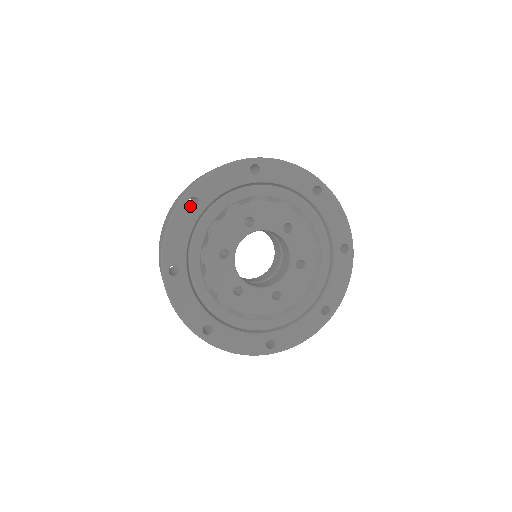
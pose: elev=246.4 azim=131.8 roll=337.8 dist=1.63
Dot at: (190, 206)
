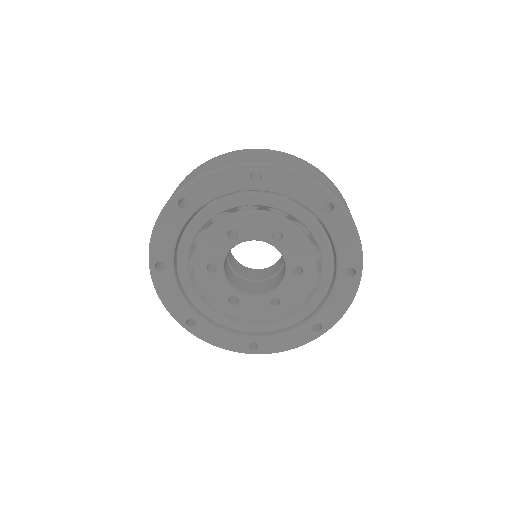
Dot at: (250, 176)
